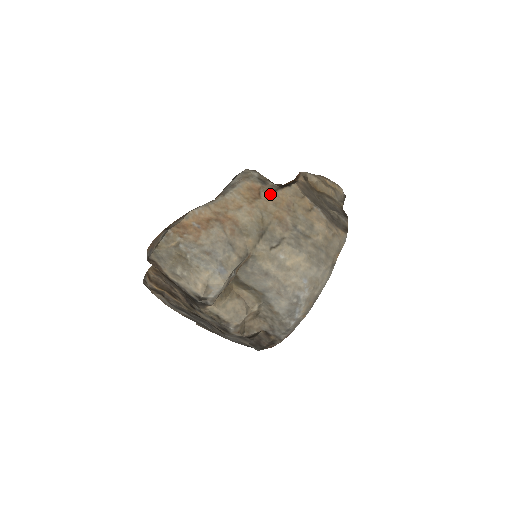
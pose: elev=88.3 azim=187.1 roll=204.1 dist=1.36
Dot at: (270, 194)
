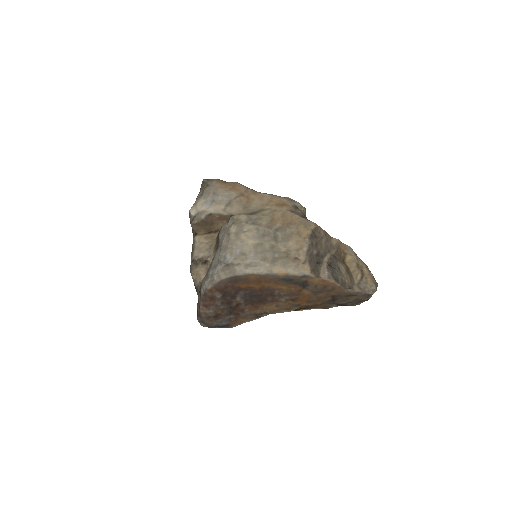
Dot at: (289, 211)
